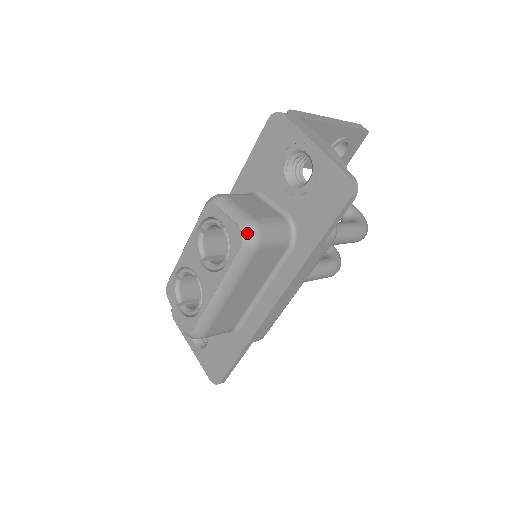
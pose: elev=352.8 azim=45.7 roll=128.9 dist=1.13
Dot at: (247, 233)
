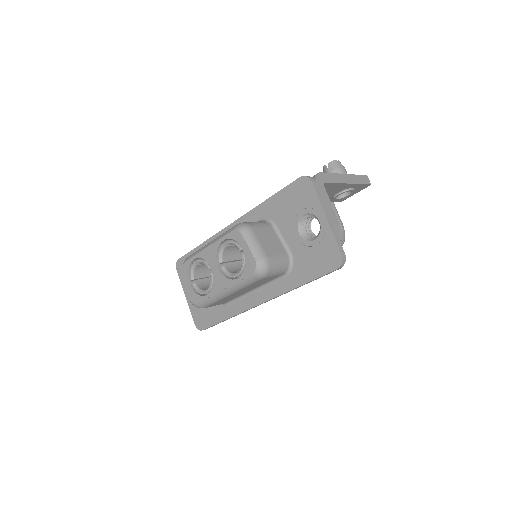
Dot at: (260, 268)
